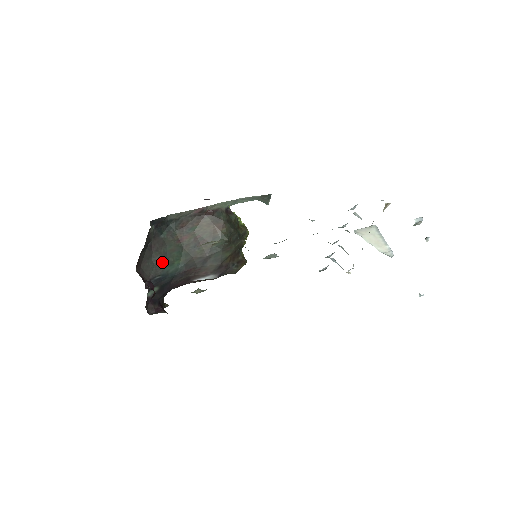
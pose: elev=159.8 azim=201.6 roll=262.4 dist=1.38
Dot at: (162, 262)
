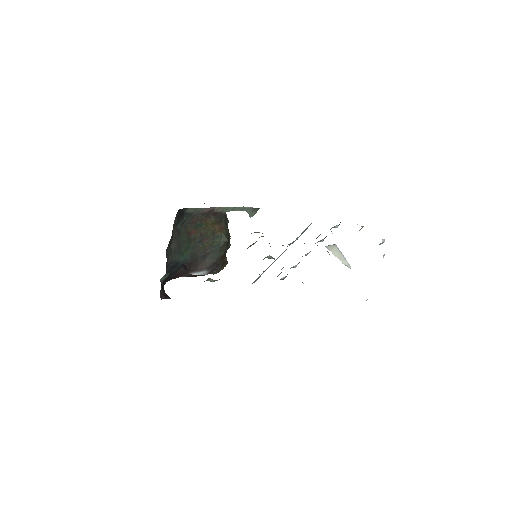
Dot at: (177, 250)
